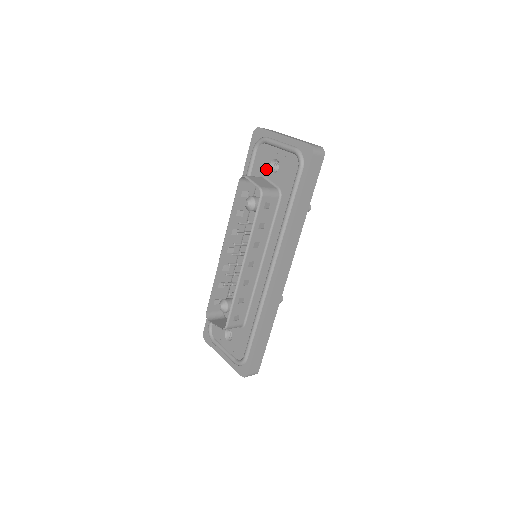
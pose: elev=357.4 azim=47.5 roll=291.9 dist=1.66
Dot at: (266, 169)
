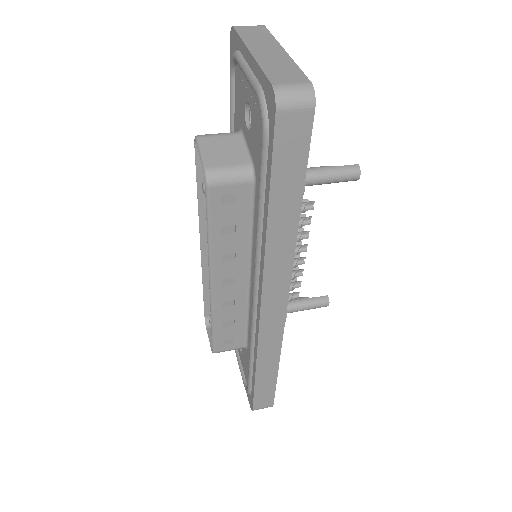
Dot at: (242, 118)
